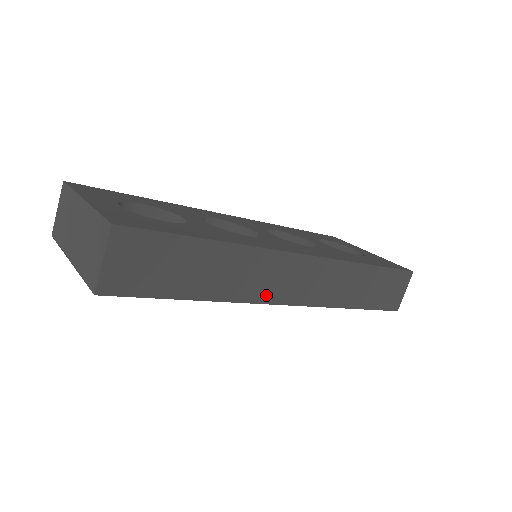
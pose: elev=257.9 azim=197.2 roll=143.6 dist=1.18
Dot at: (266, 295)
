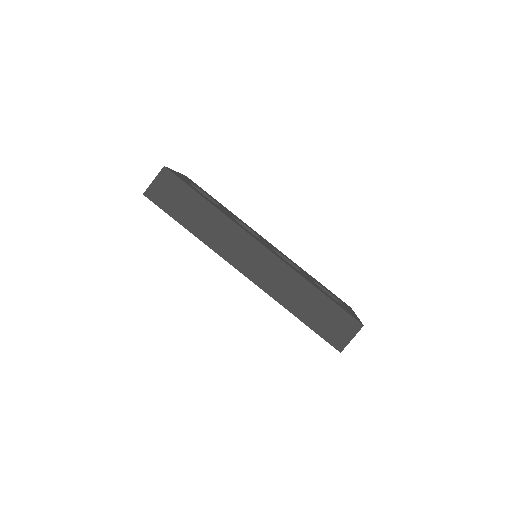
Dot at: (229, 255)
